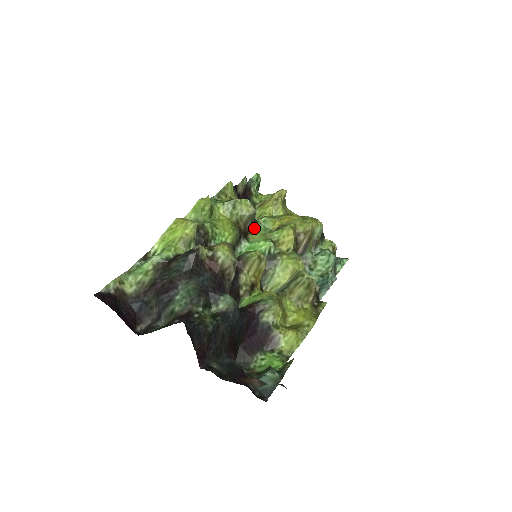
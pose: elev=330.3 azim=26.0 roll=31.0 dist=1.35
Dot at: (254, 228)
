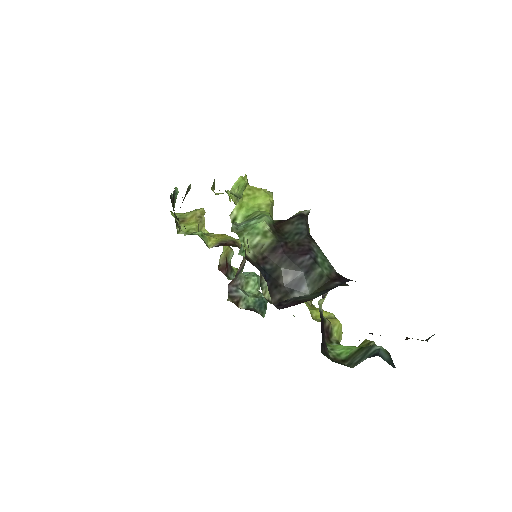
Dot at: occluded
